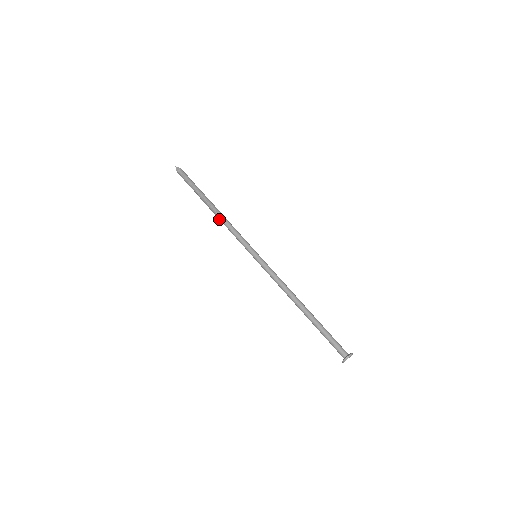
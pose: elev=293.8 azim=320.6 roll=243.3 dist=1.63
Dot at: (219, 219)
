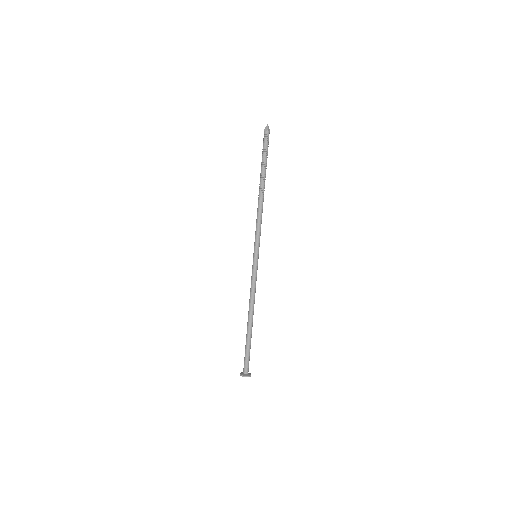
Dot at: (258, 203)
